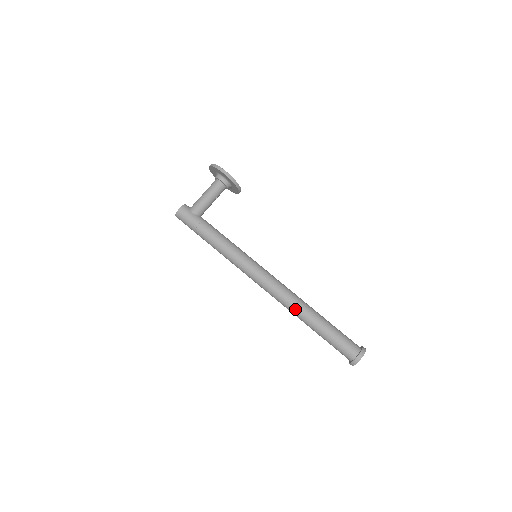
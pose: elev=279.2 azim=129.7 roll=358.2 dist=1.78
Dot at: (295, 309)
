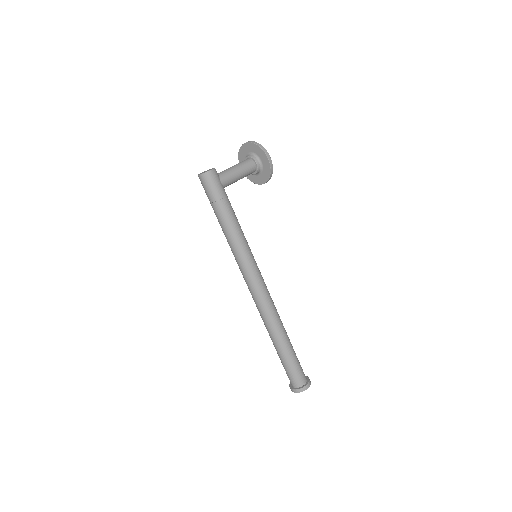
Dot at: (274, 324)
